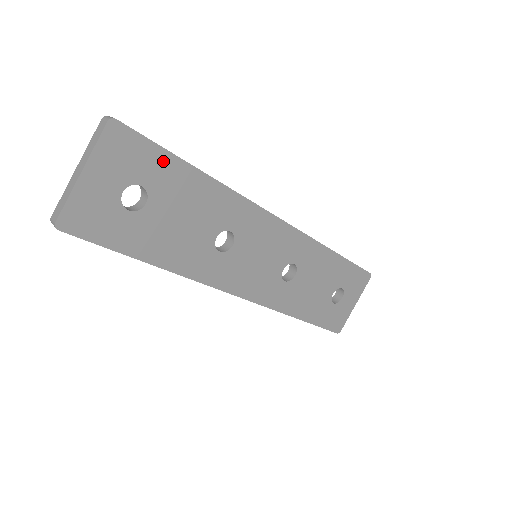
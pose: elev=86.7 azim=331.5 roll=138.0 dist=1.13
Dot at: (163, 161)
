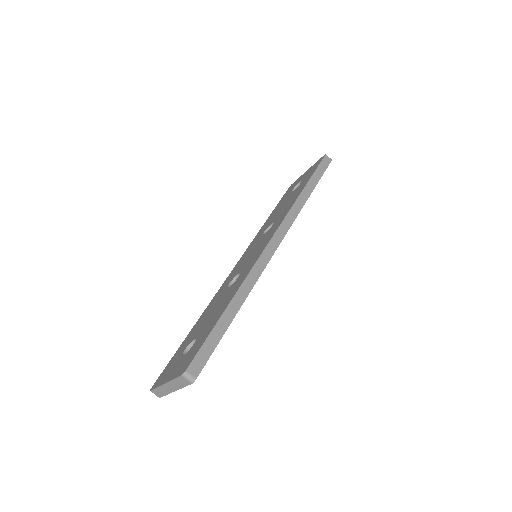
Dot at: occluded
